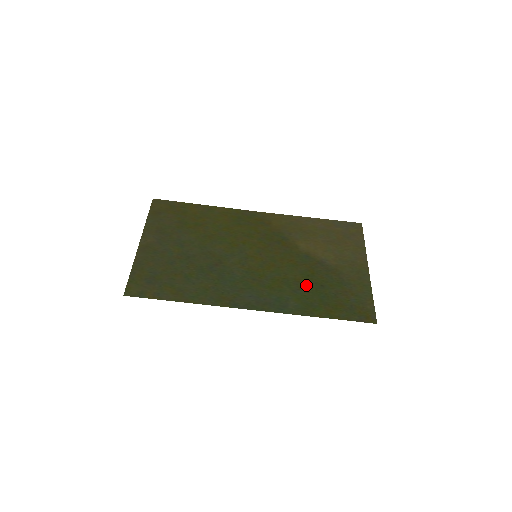
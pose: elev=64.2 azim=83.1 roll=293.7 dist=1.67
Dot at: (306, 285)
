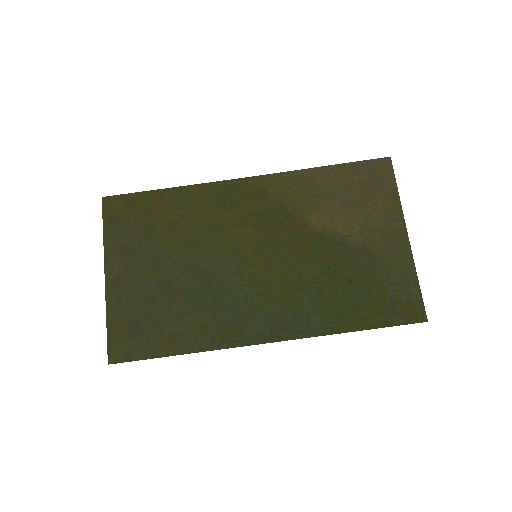
Dot at: (328, 285)
